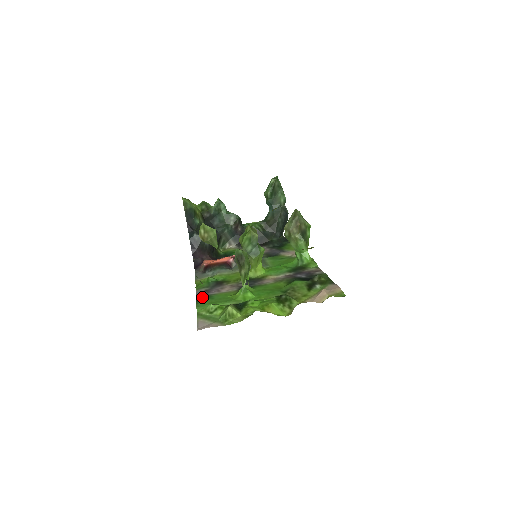
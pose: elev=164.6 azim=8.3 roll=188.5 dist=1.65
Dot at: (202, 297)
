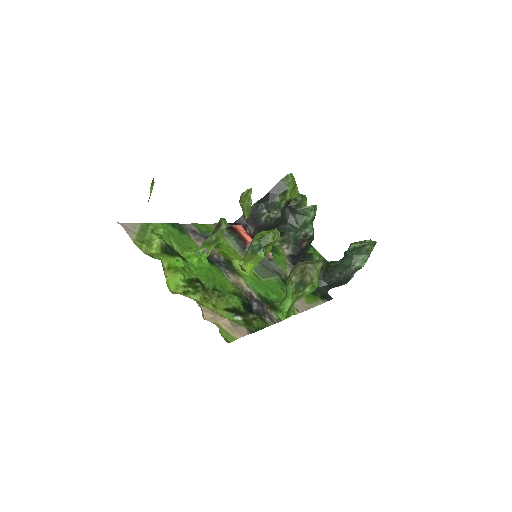
Dot at: (180, 227)
